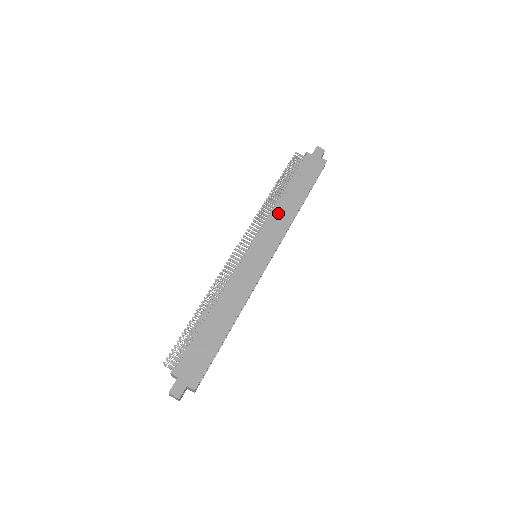
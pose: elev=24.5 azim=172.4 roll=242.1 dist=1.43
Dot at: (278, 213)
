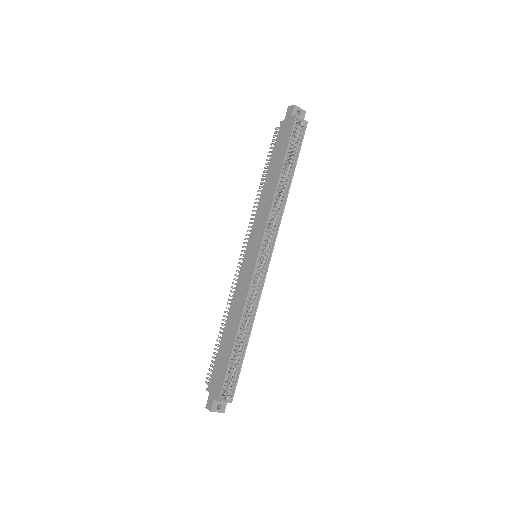
Dot at: (262, 204)
